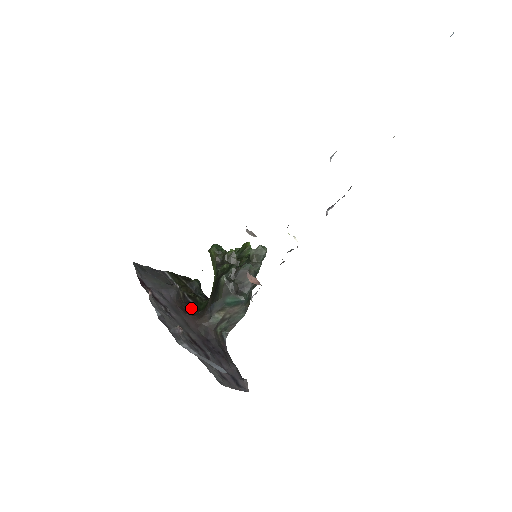
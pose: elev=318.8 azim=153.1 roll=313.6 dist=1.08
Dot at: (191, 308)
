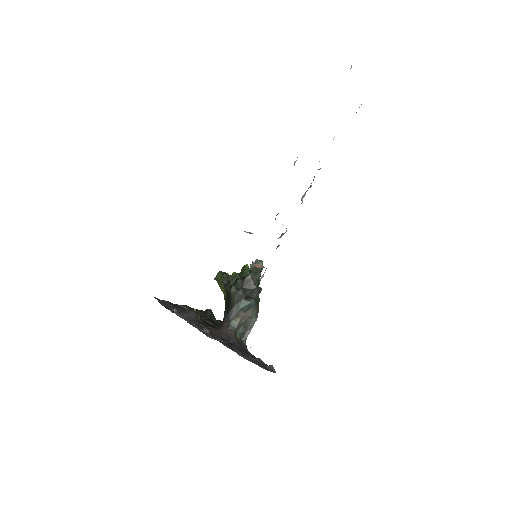
Dot at: (210, 326)
